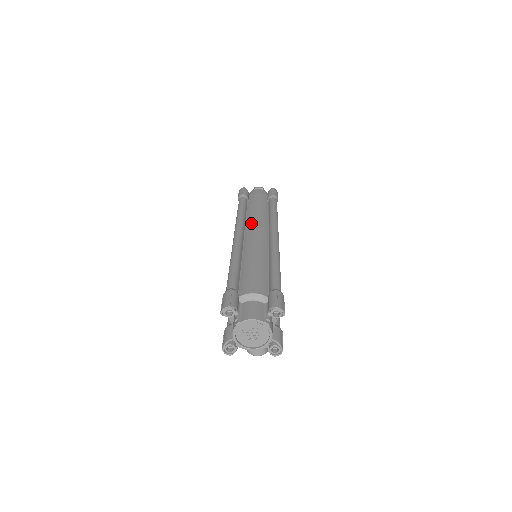
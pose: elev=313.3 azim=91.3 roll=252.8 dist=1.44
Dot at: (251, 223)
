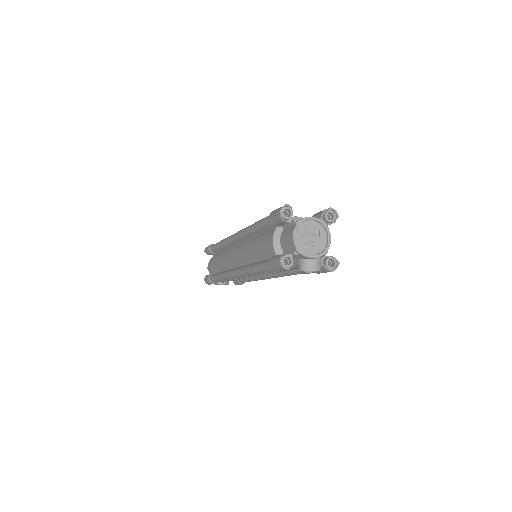
Dot at: occluded
